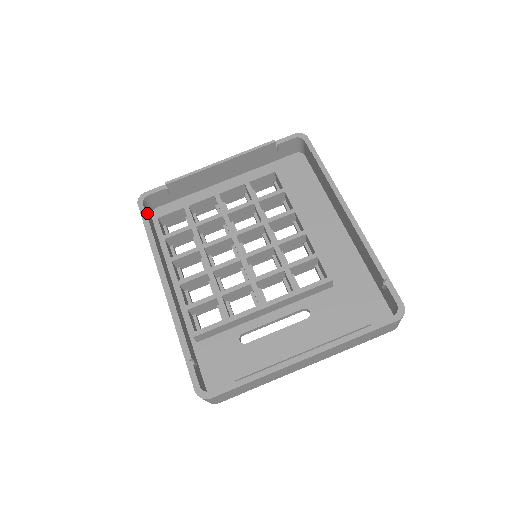
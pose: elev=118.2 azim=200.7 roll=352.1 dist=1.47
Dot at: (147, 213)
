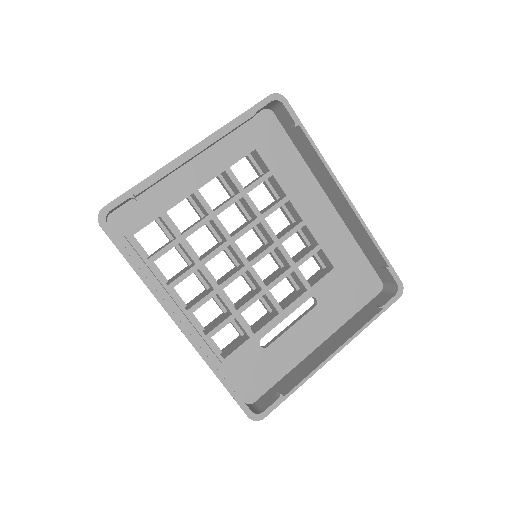
Dot at: occluded
